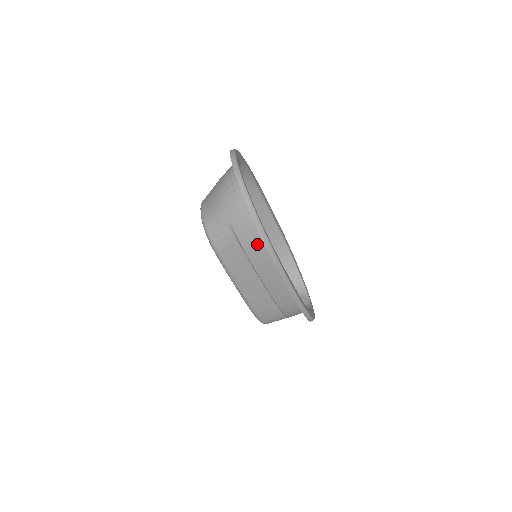
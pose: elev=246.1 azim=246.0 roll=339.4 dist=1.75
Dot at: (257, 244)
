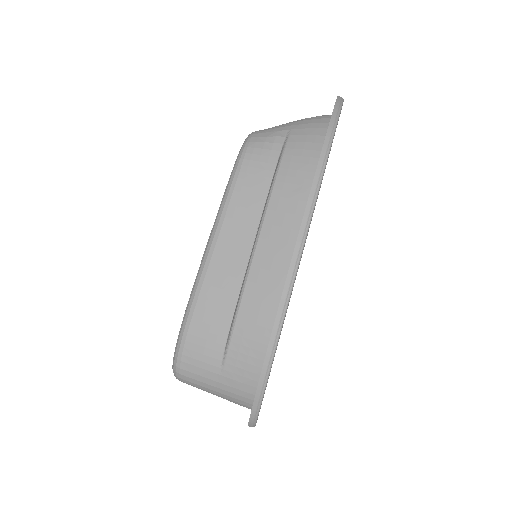
Dot at: (304, 164)
